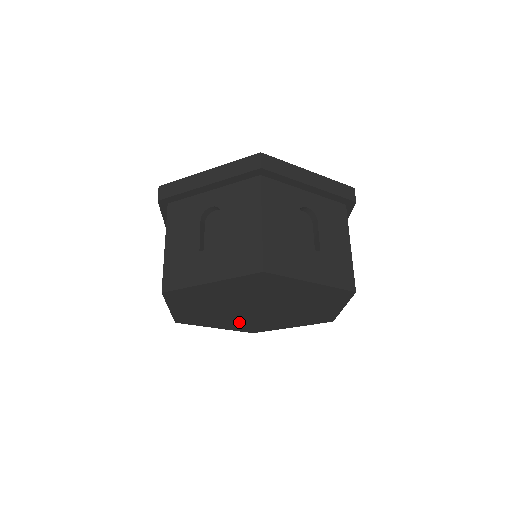
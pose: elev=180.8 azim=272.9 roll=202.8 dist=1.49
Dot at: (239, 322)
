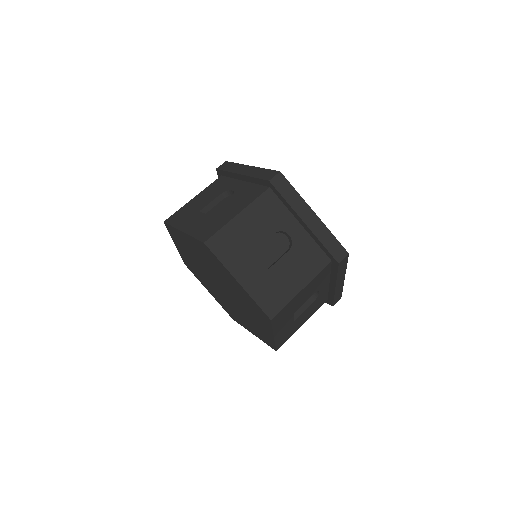
Dot at: (219, 296)
